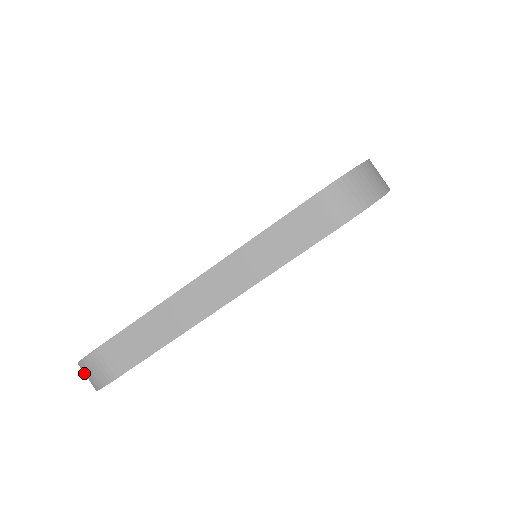
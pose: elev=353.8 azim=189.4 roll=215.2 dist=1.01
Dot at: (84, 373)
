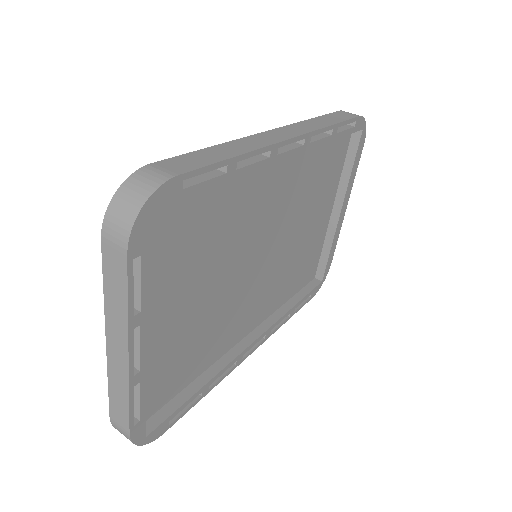
Dot at: occluded
